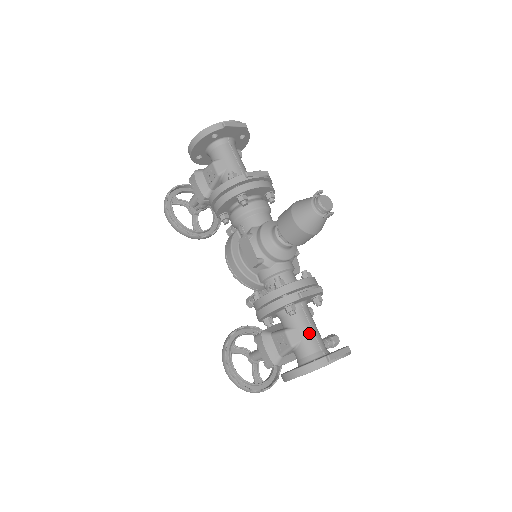
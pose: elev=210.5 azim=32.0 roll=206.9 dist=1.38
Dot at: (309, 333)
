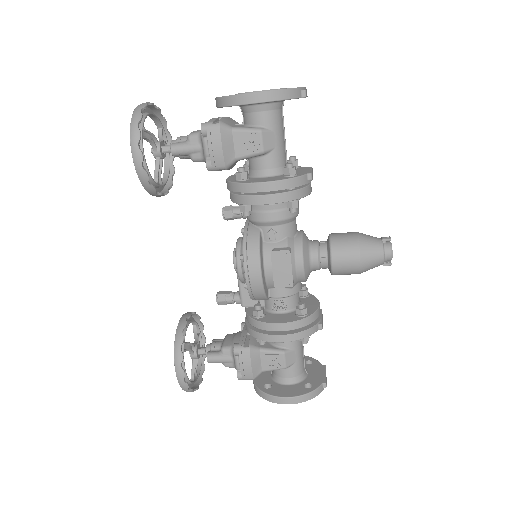
Dot at: (302, 354)
